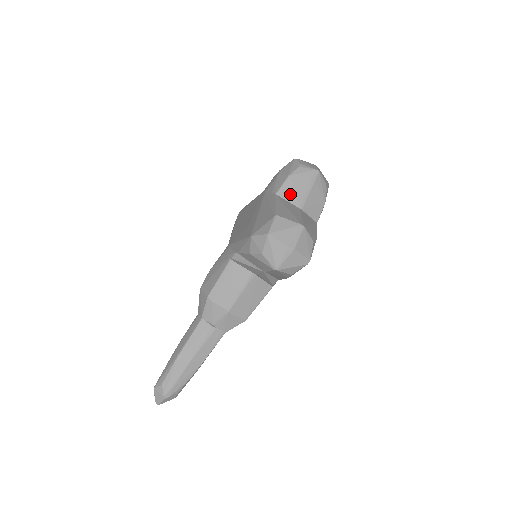
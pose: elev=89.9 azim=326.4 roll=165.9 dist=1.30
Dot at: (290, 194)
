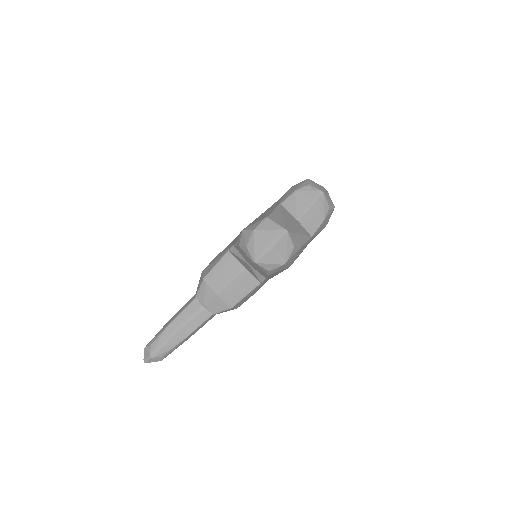
Dot at: (292, 206)
